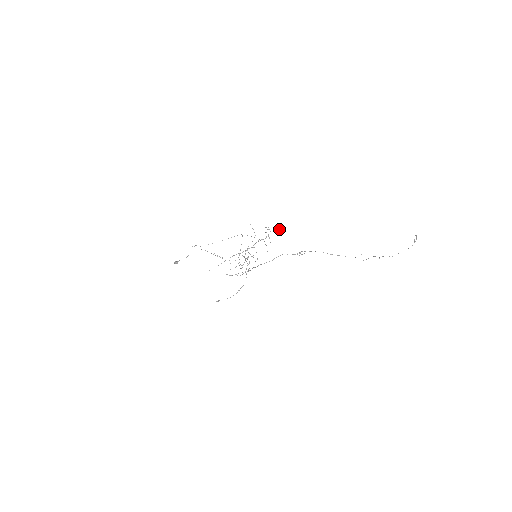
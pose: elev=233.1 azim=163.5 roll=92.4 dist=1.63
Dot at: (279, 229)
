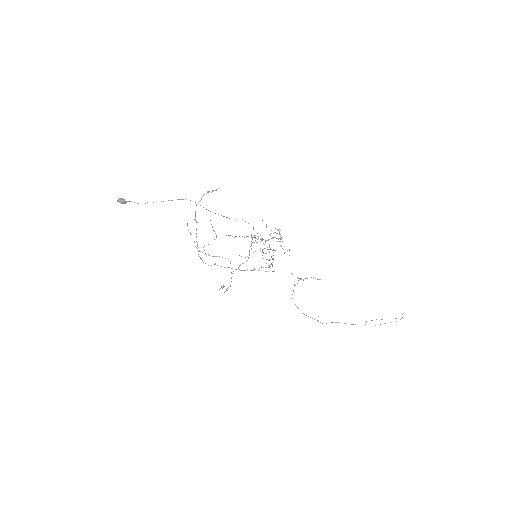
Dot at: (280, 241)
